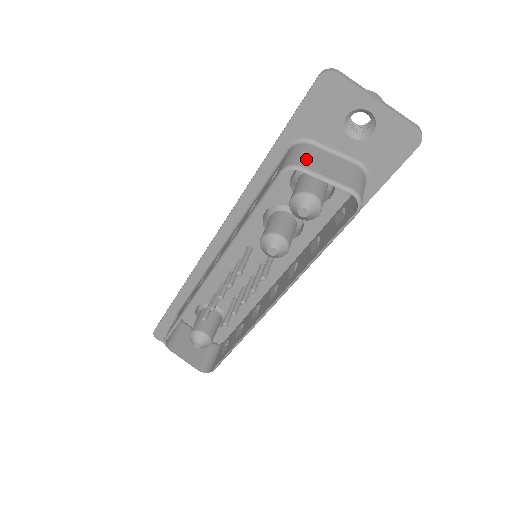
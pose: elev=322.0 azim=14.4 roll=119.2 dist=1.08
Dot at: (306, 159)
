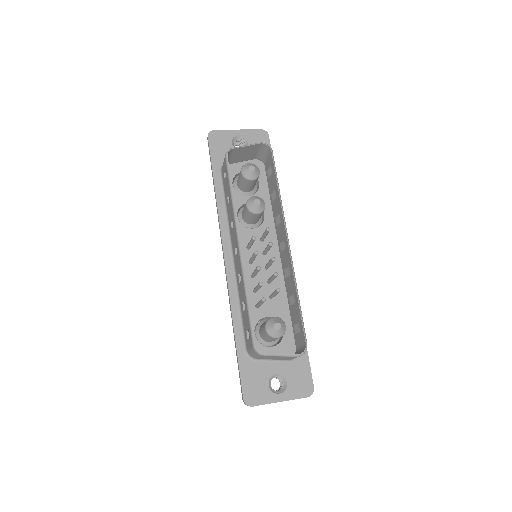
Dot at: (231, 153)
